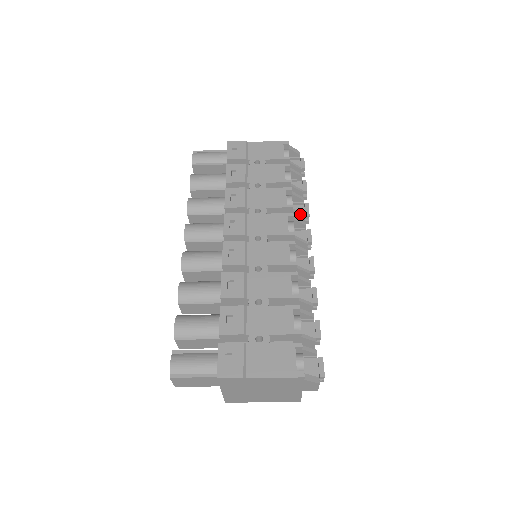
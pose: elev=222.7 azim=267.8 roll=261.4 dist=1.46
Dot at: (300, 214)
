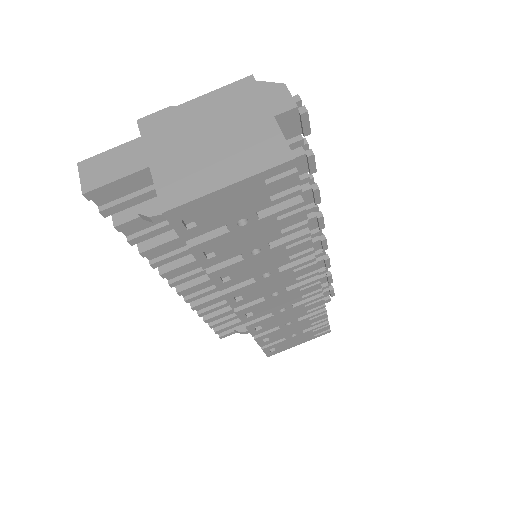
Dot at: occluded
